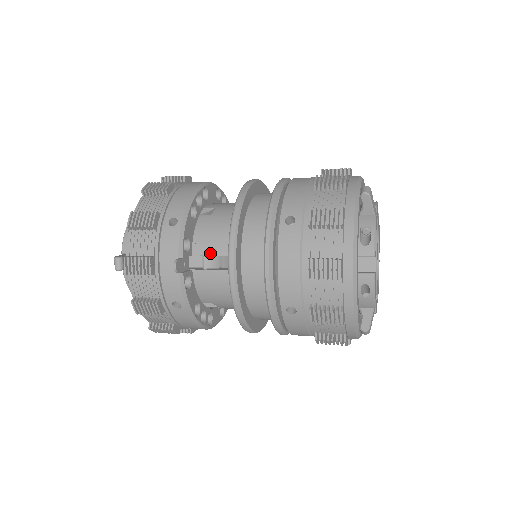
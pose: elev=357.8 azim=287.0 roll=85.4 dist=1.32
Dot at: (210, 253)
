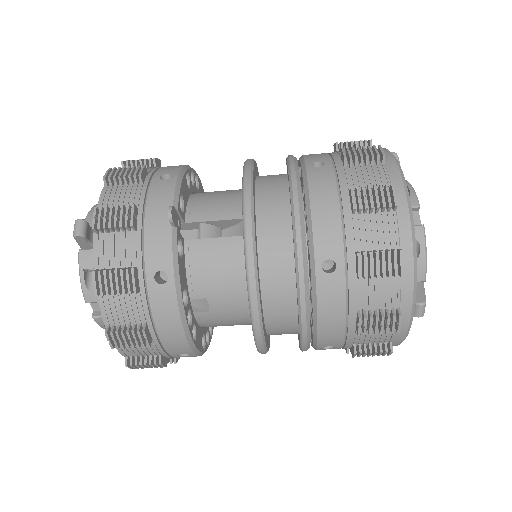
Dot at: (210, 218)
